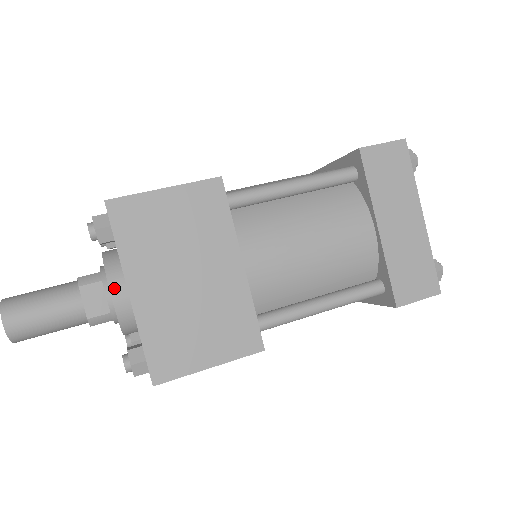
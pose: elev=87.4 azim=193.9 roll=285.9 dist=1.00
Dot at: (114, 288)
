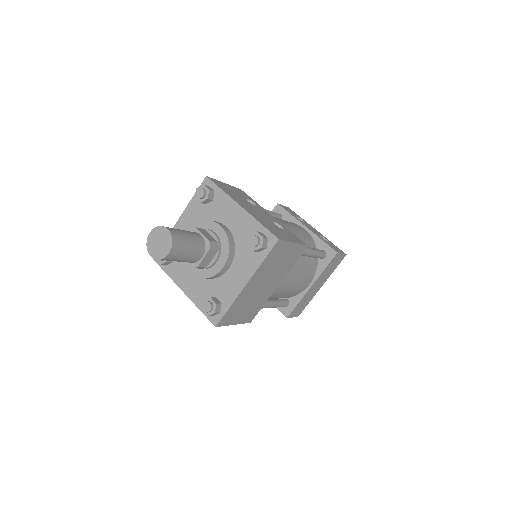
Dot at: (227, 264)
